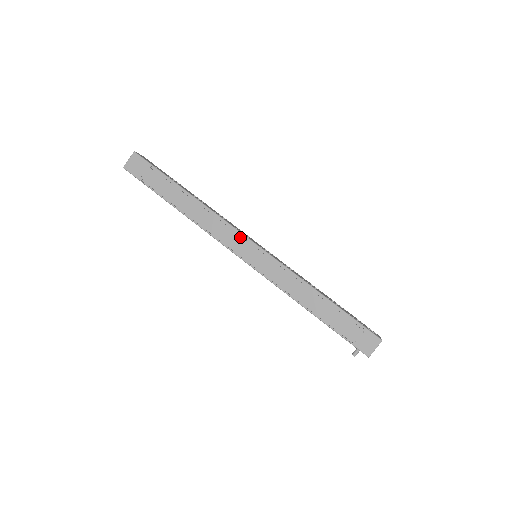
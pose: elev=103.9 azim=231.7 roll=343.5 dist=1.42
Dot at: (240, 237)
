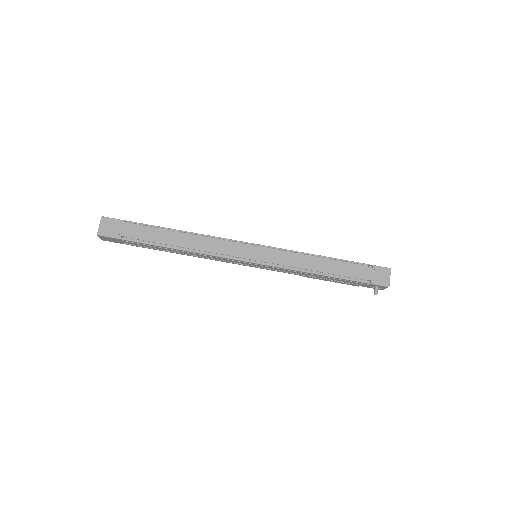
Dot at: (237, 244)
